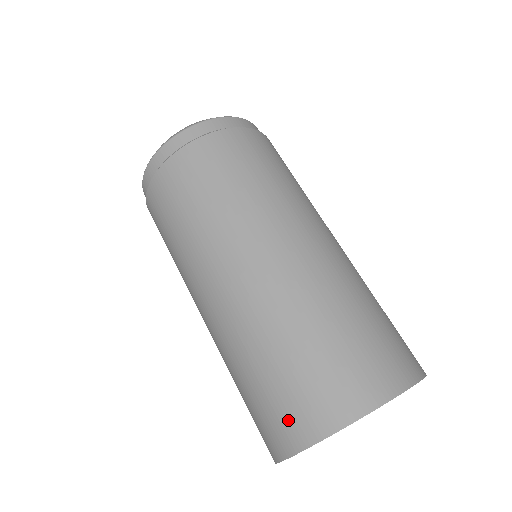
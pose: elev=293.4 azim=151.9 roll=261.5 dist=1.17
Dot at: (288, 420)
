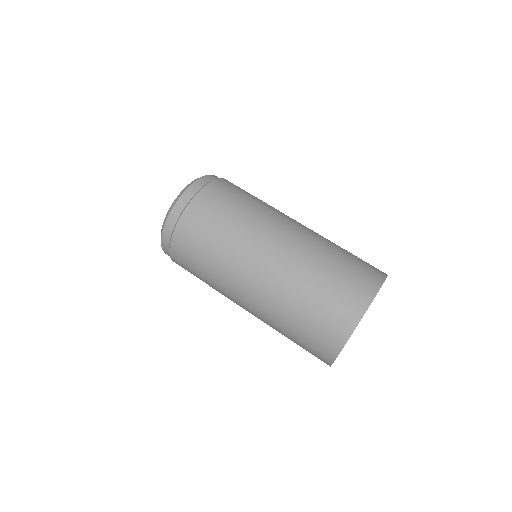
Dot at: (316, 355)
